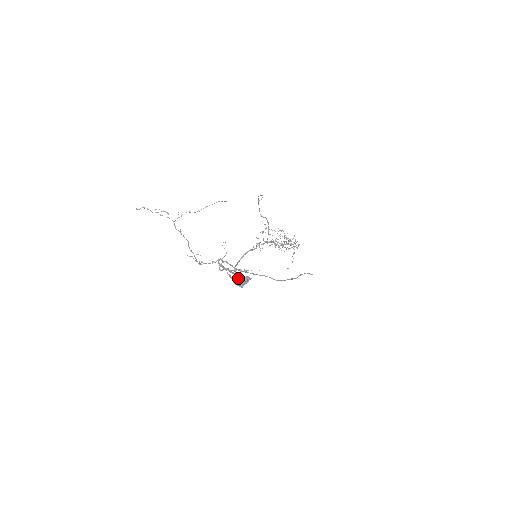
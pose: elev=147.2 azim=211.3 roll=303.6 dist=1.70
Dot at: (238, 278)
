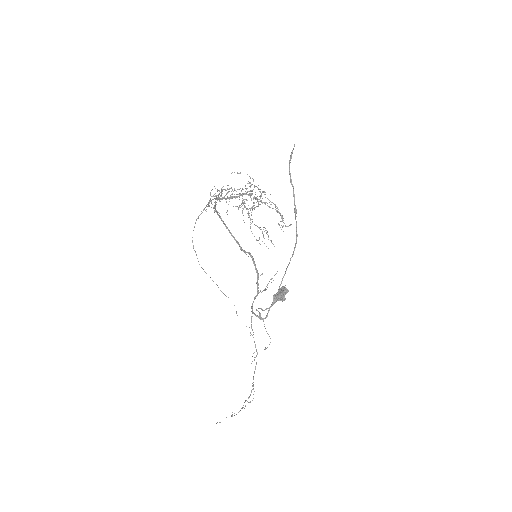
Dot at: (278, 298)
